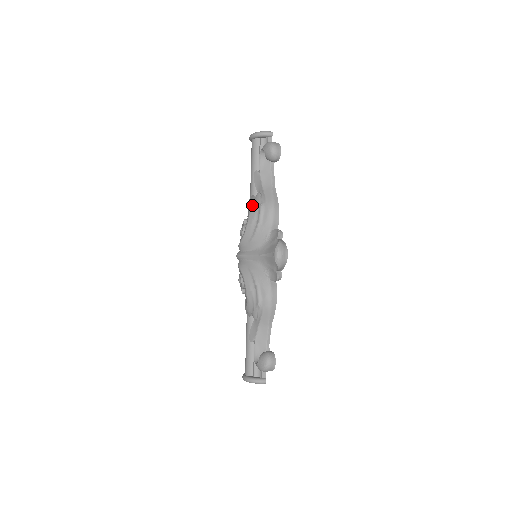
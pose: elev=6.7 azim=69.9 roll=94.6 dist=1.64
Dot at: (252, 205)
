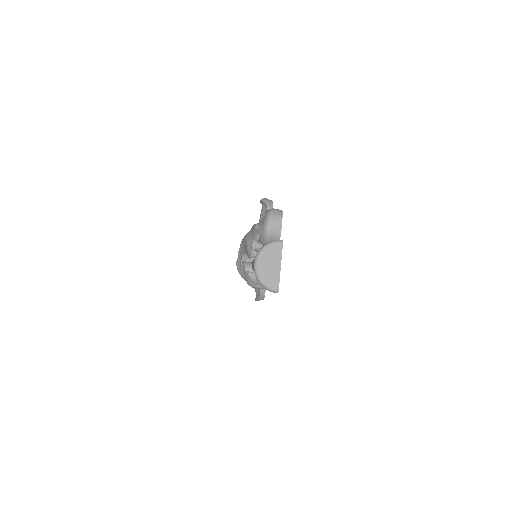
Dot at: occluded
